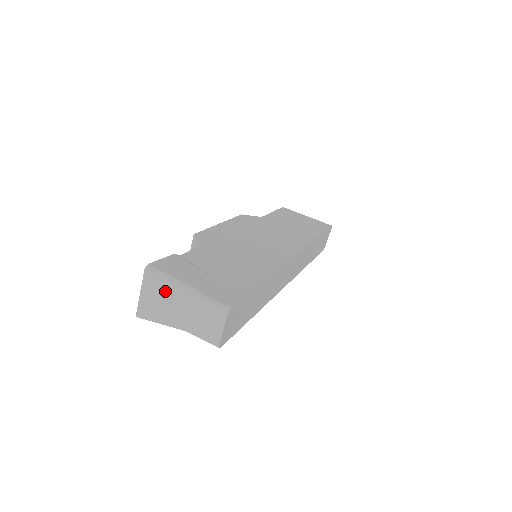
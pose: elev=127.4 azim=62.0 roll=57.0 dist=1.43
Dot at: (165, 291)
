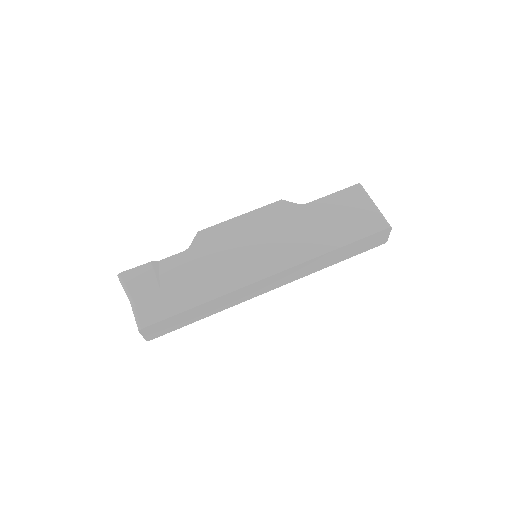
Dot at: occluded
